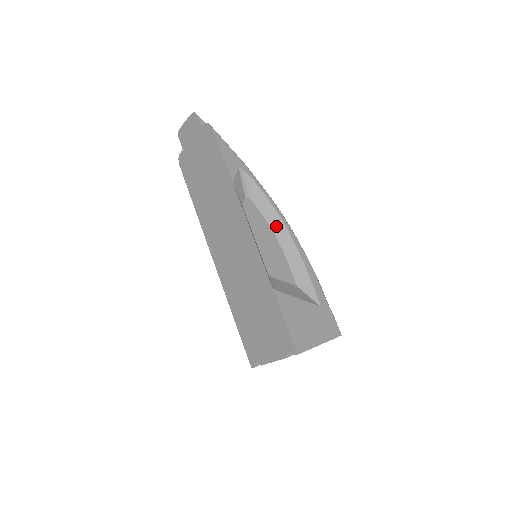
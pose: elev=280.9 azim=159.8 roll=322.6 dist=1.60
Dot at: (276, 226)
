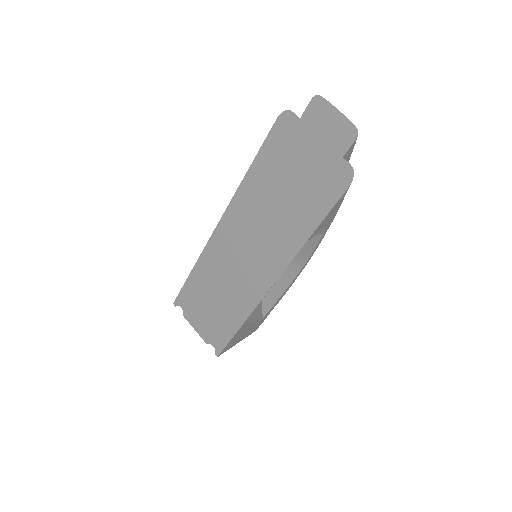
Dot at: (296, 262)
